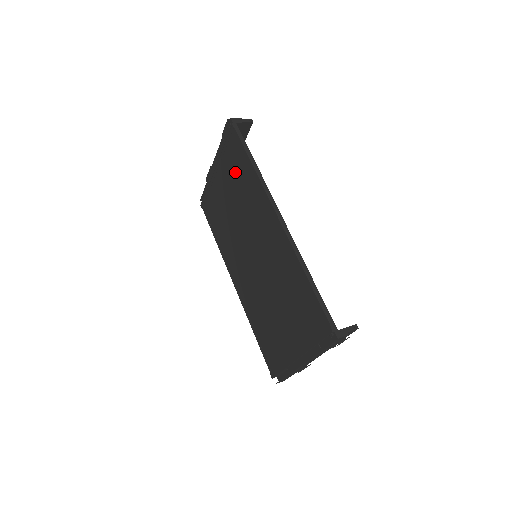
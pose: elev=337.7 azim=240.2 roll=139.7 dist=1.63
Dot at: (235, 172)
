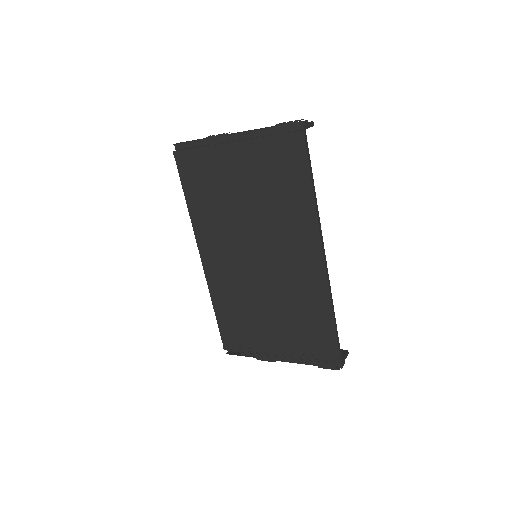
Dot at: (275, 176)
